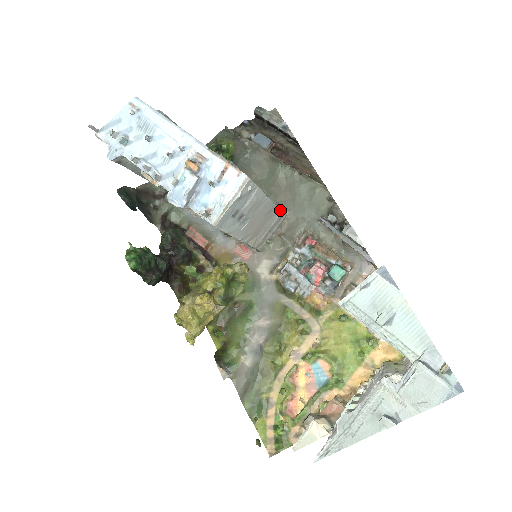
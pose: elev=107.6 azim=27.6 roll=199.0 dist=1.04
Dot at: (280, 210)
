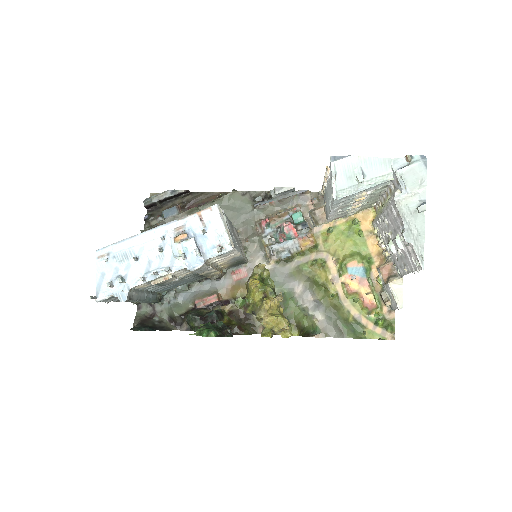
Dot at: (232, 225)
